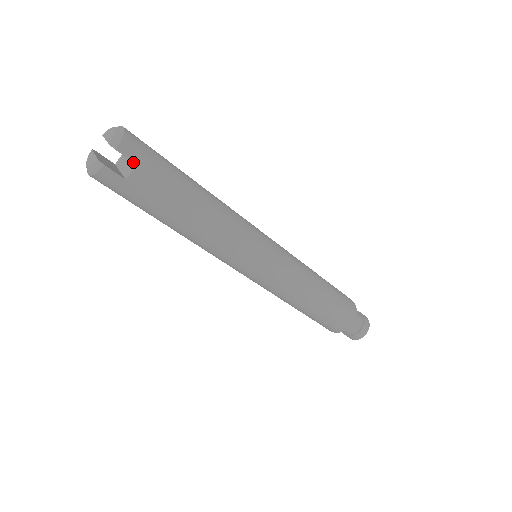
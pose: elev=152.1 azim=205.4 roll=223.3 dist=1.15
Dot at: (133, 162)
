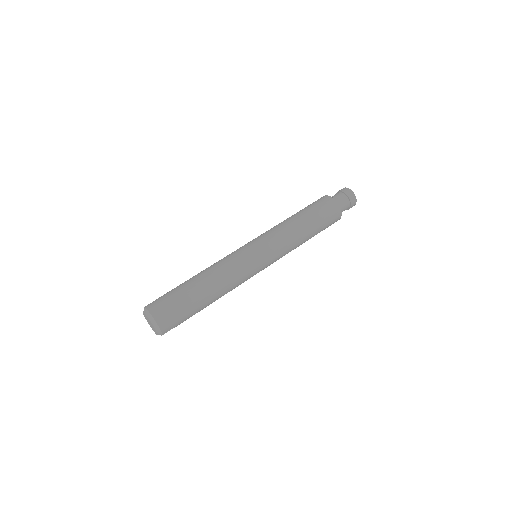
Dot at: occluded
